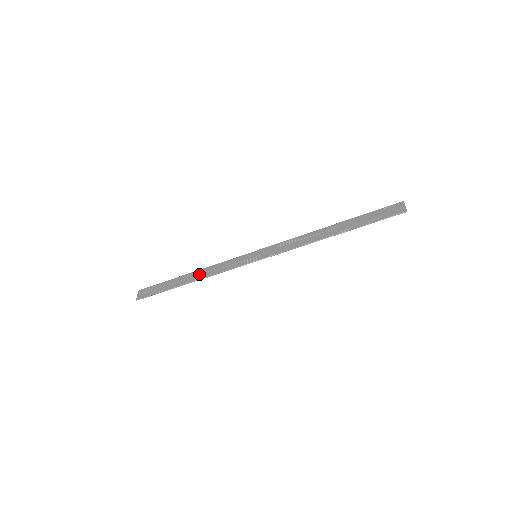
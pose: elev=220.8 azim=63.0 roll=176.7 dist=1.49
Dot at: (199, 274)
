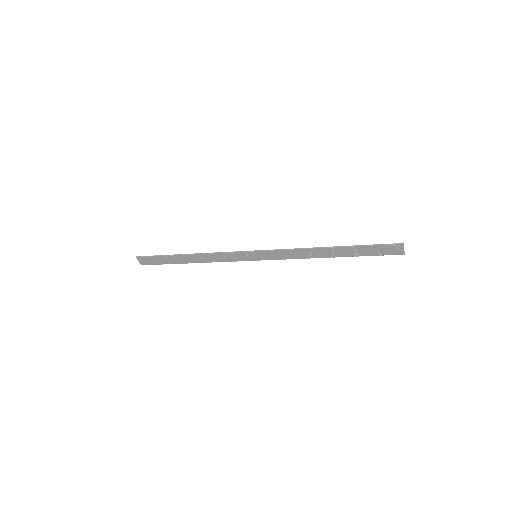
Dot at: (200, 259)
